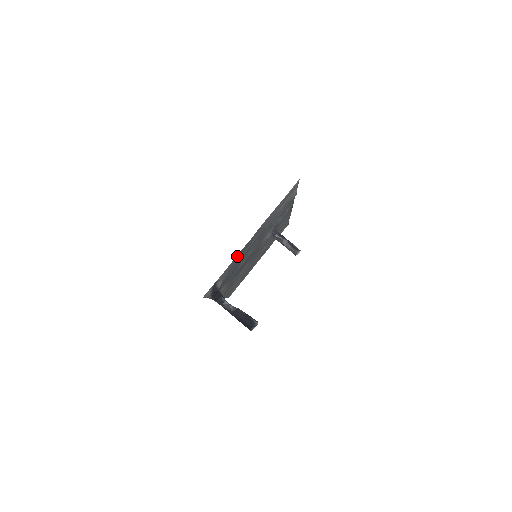
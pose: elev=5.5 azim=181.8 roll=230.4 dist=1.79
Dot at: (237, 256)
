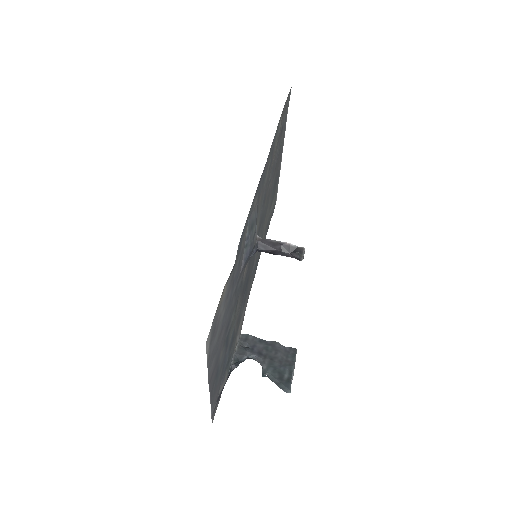
Dot at: (212, 396)
